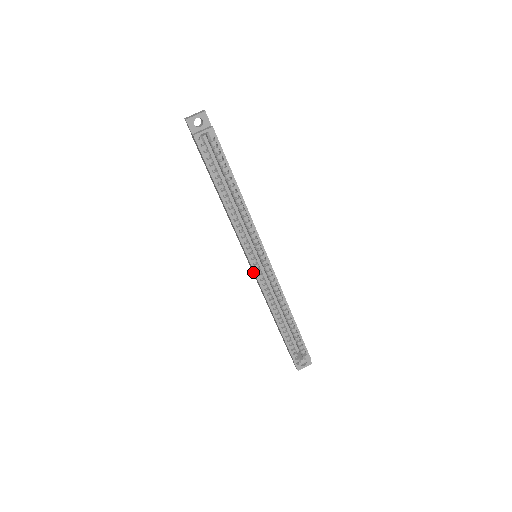
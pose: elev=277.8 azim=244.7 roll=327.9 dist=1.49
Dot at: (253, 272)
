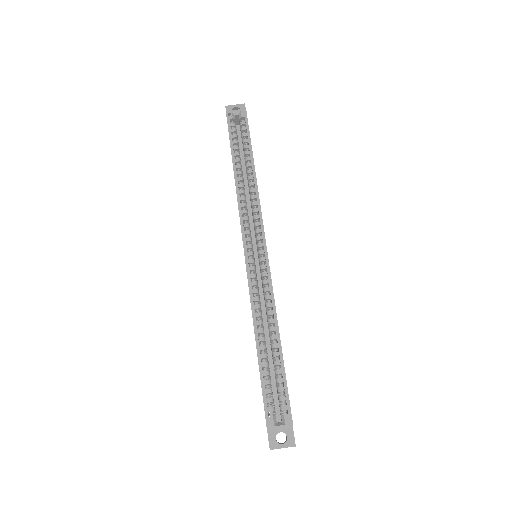
Dot at: occluded
